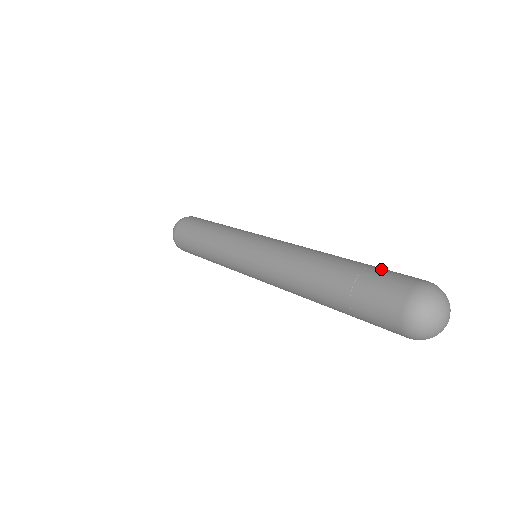
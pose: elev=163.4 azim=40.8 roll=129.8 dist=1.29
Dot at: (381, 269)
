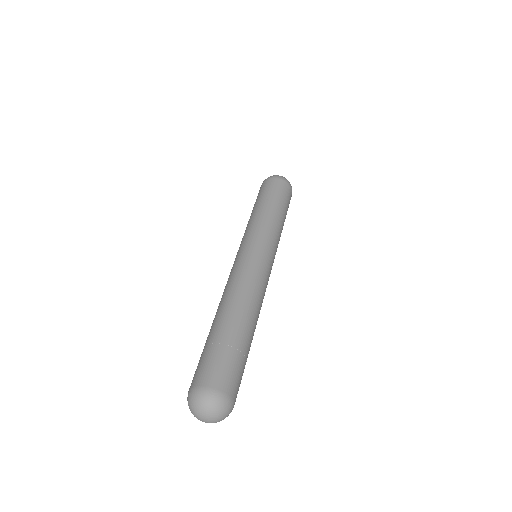
Dot at: (240, 362)
